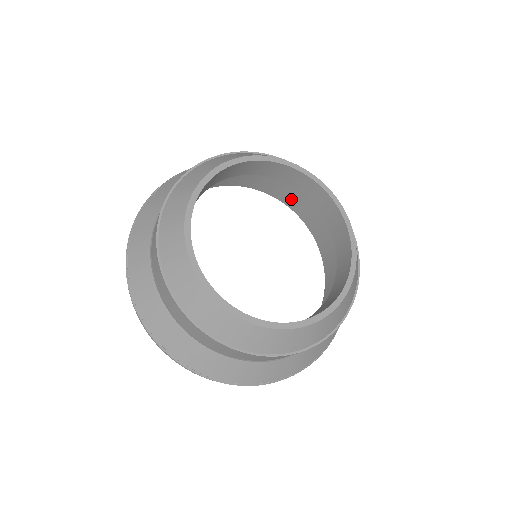
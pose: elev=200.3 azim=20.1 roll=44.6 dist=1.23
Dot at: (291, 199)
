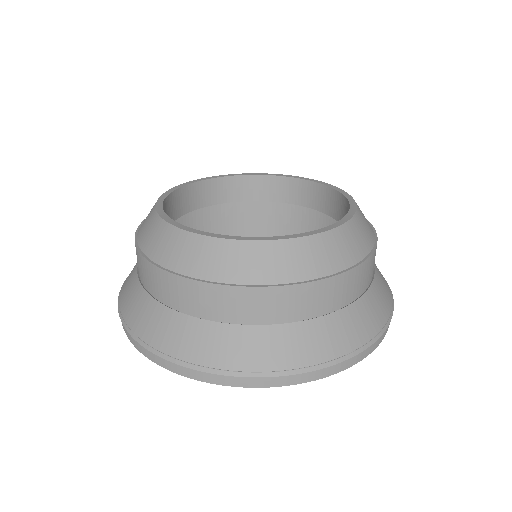
Dot at: occluded
